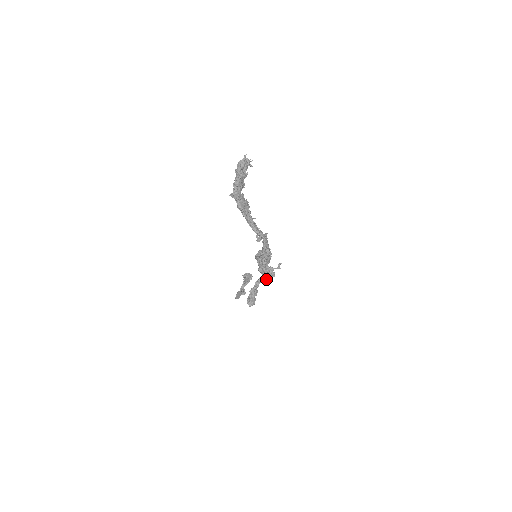
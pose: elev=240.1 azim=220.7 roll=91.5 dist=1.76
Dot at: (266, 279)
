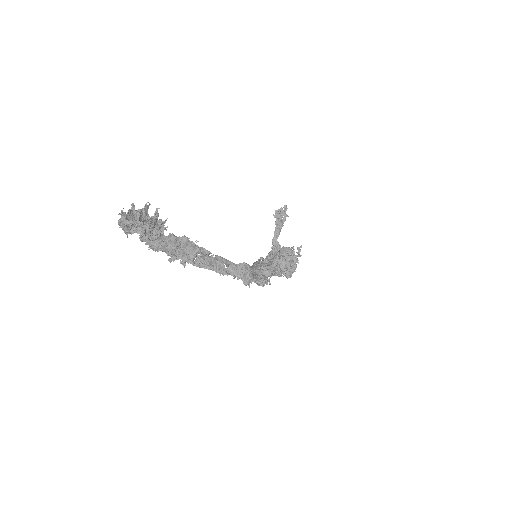
Dot at: occluded
